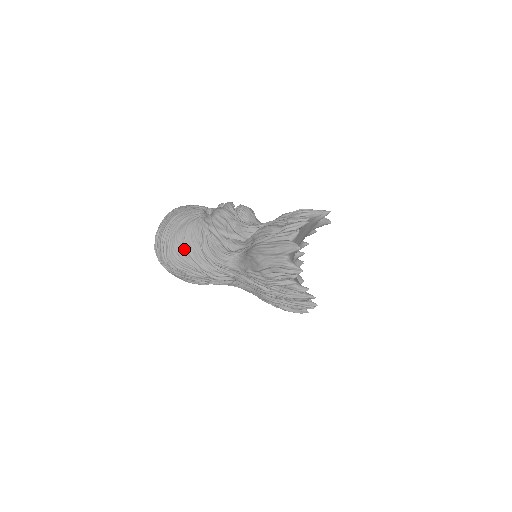
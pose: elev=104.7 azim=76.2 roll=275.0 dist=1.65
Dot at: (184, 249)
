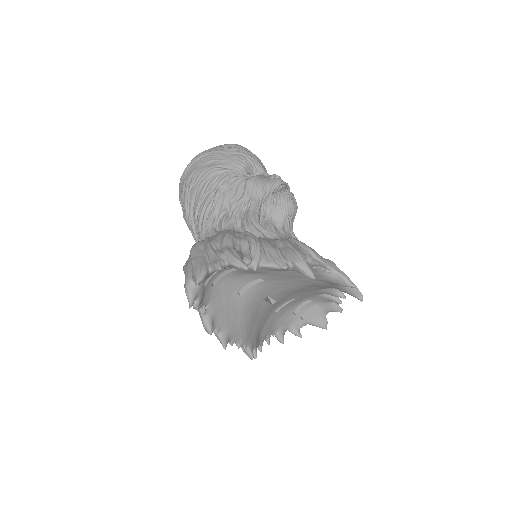
Dot at: (191, 188)
